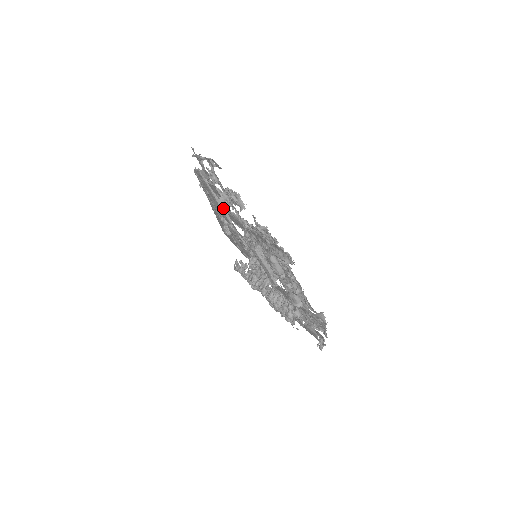
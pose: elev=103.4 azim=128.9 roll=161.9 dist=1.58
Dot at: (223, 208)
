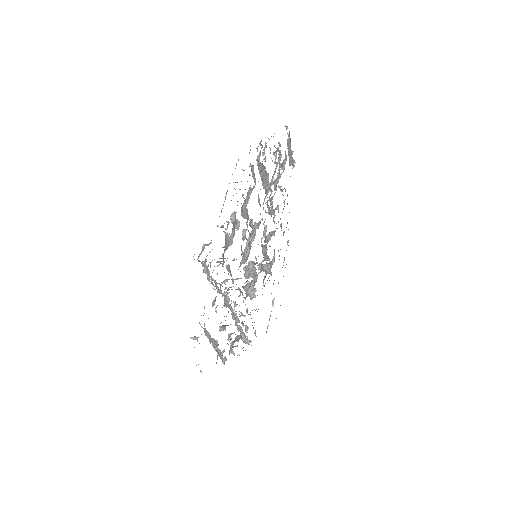
Dot at: occluded
